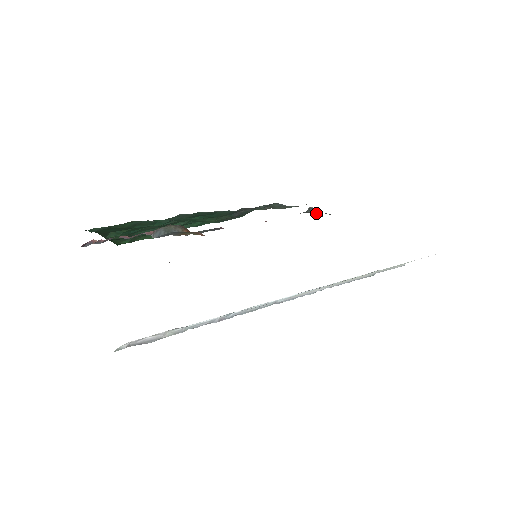
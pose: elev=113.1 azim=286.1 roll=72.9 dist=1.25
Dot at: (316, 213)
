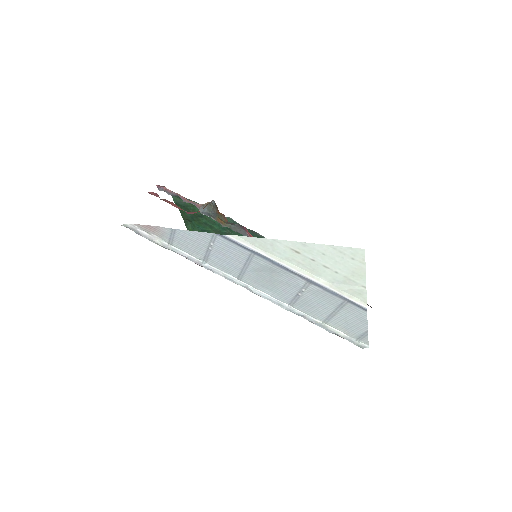
Dot at: occluded
